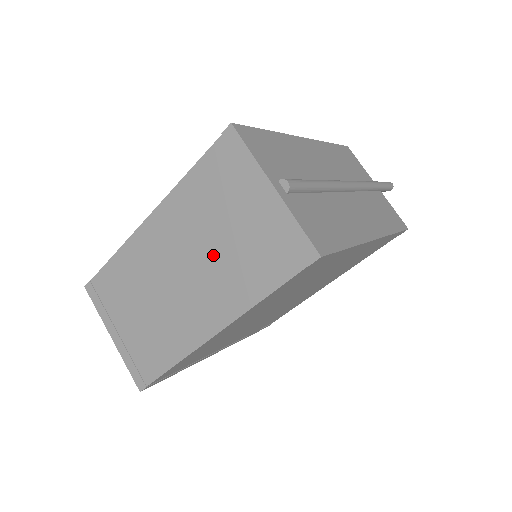
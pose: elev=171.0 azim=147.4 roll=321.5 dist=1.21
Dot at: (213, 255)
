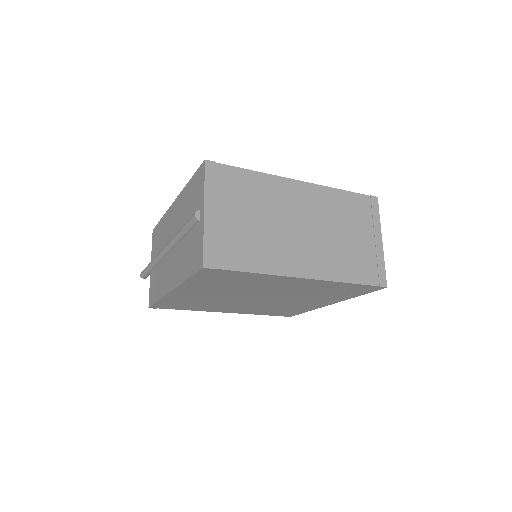
Dot at: (331, 238)
